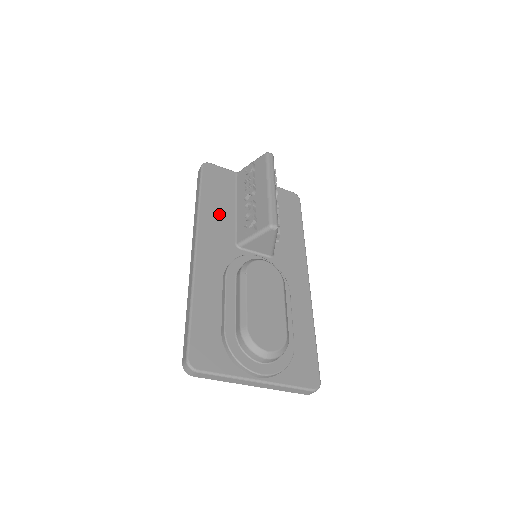
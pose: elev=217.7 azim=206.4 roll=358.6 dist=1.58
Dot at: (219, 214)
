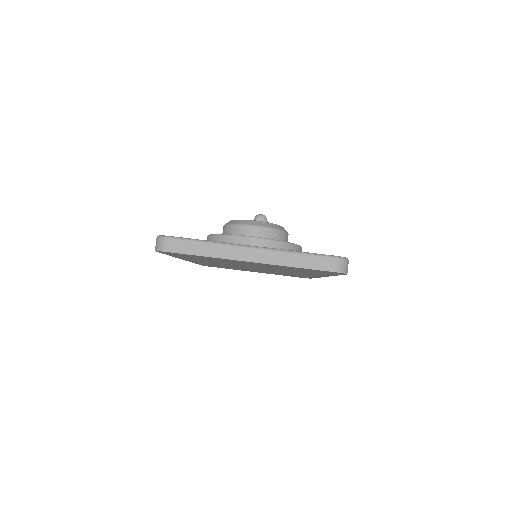
Dot at: occluded
